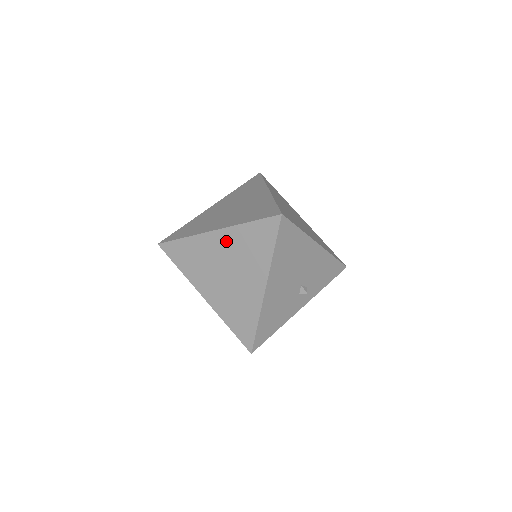
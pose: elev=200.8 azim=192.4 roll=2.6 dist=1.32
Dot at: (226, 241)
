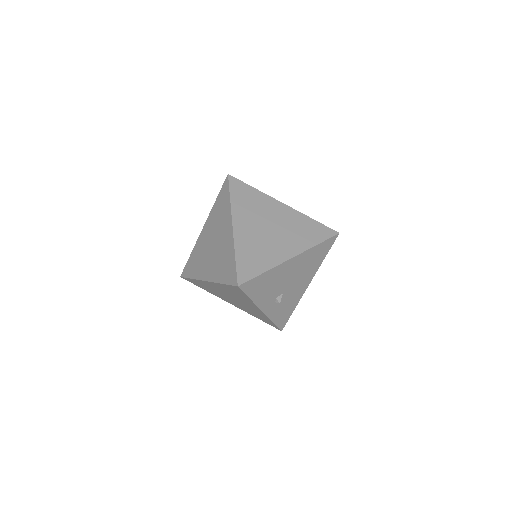
Dot at: (287, 214)
